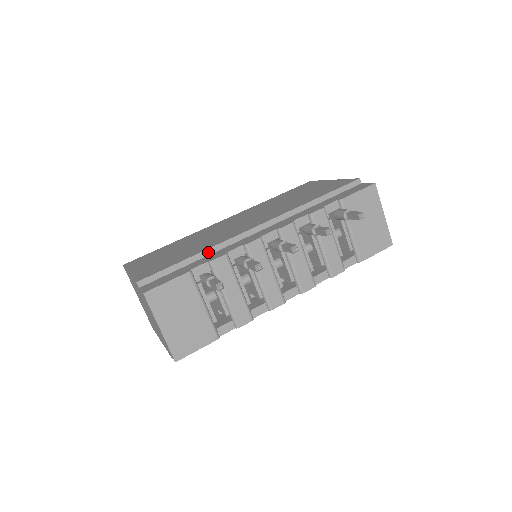
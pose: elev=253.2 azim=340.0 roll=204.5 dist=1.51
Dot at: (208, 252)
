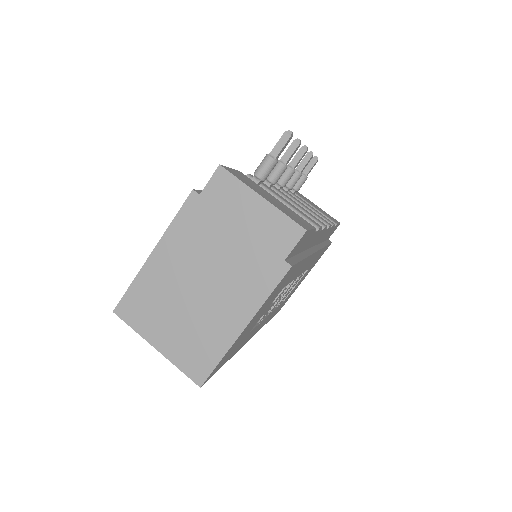
Dot at: occluded
